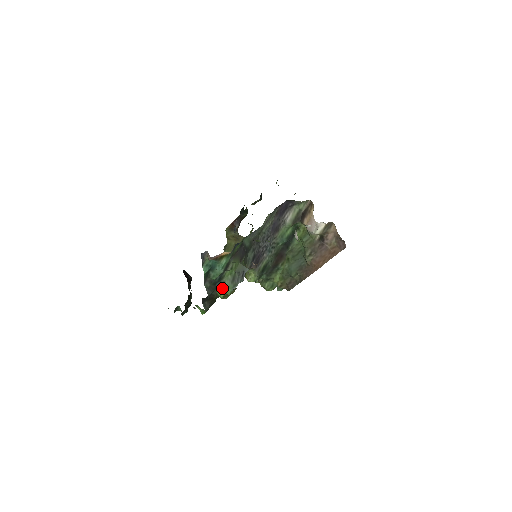
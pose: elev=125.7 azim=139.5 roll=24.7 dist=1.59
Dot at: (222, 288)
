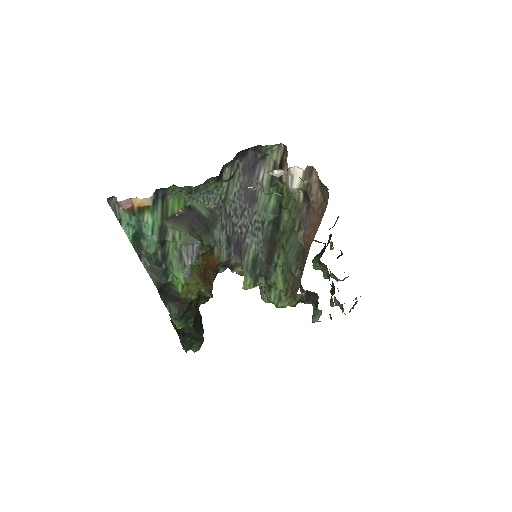
Dot at: (172, 272)
